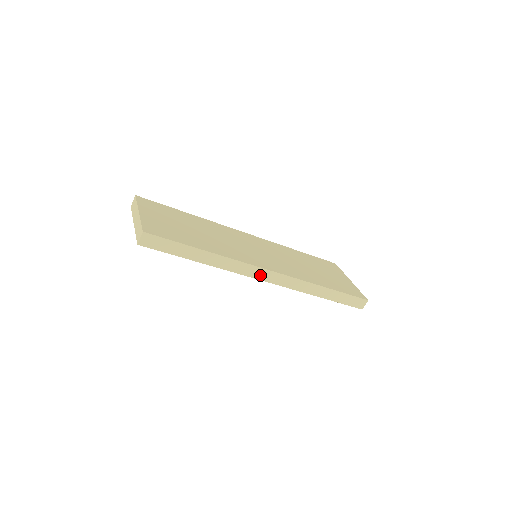
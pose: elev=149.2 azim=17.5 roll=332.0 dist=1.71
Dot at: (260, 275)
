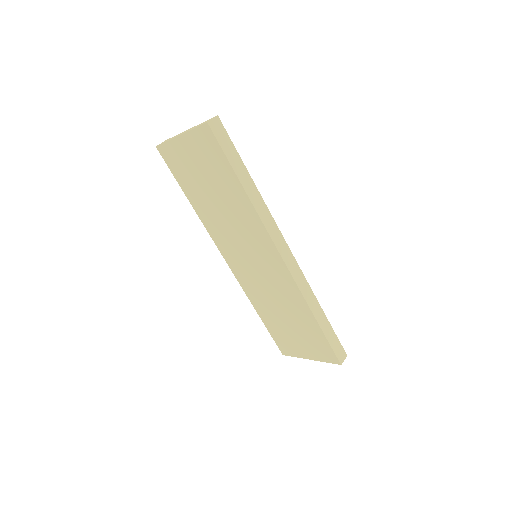
Dot at: (281, 246)
